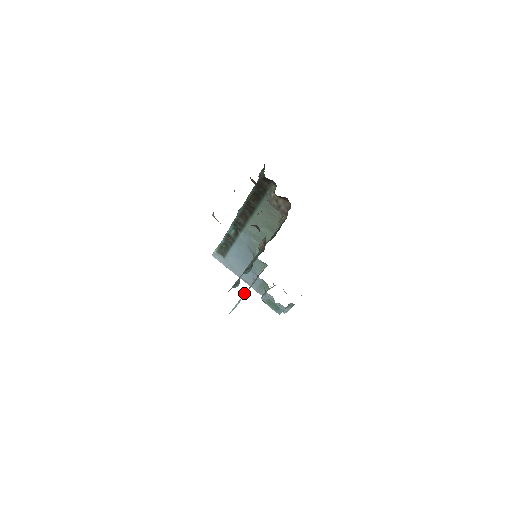
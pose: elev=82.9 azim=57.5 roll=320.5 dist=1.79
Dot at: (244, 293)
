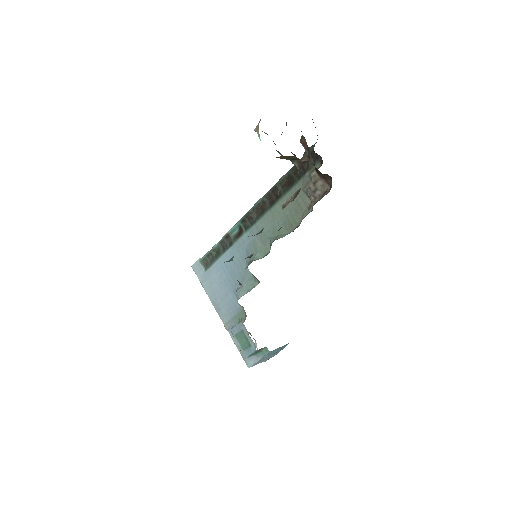
Dot at: occluded
